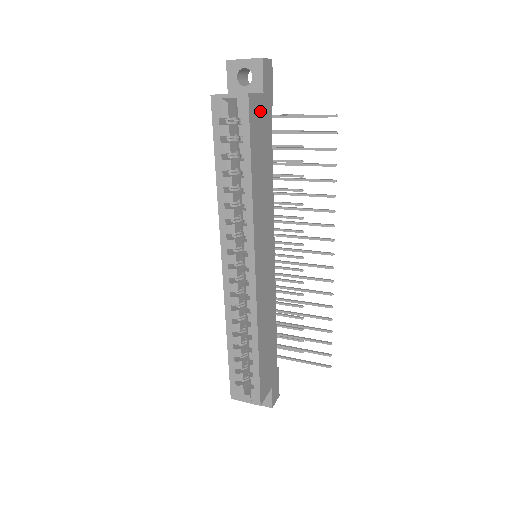
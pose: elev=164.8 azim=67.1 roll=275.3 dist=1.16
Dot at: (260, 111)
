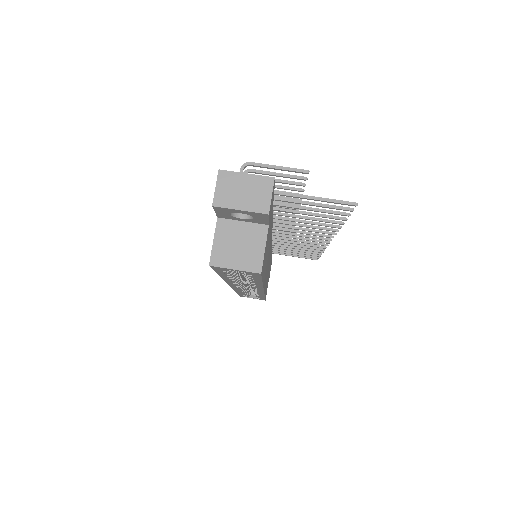
Dot at: (267, 241)
